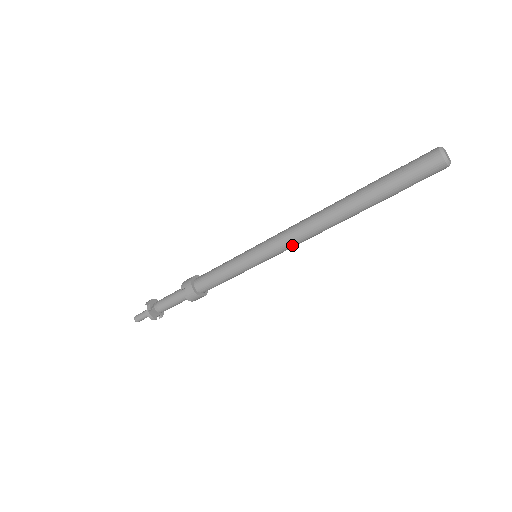
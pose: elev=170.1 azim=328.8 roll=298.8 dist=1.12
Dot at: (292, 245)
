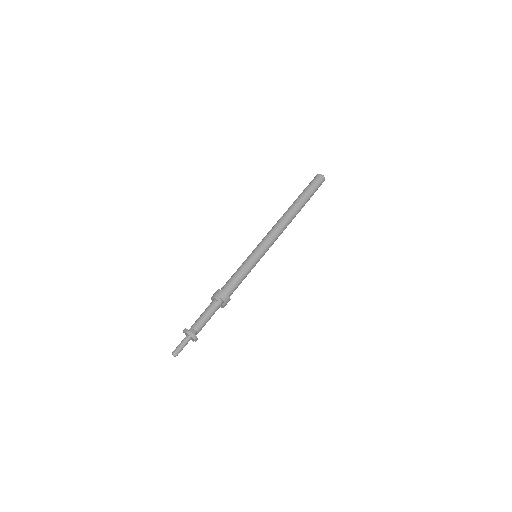
Dot at: (276, 239)
